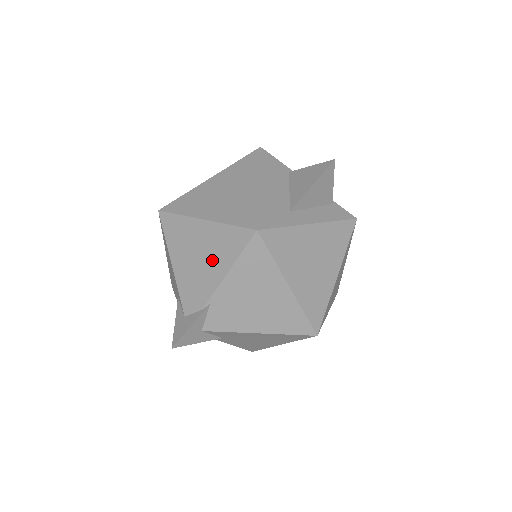
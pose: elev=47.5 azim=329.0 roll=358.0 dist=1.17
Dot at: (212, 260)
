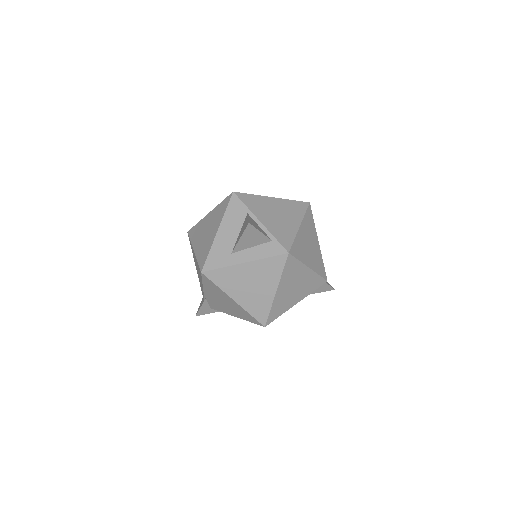
Dot at: occluded
